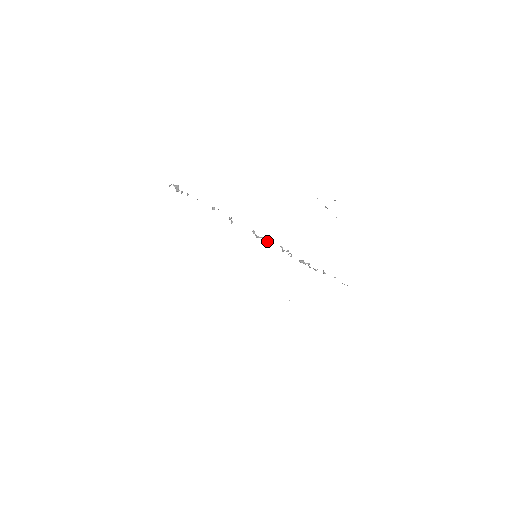
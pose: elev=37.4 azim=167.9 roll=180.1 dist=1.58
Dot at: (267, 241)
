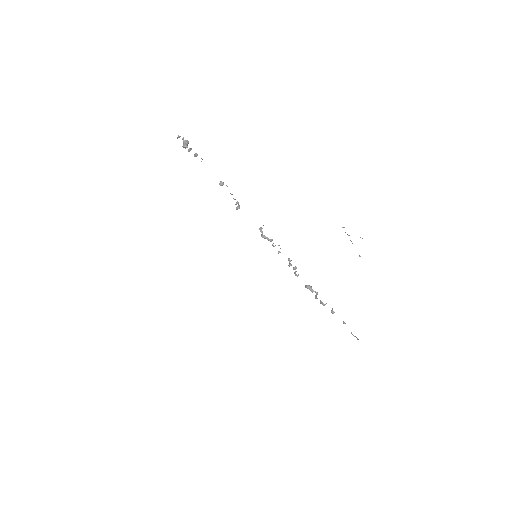
Dot at: (274, 246)
